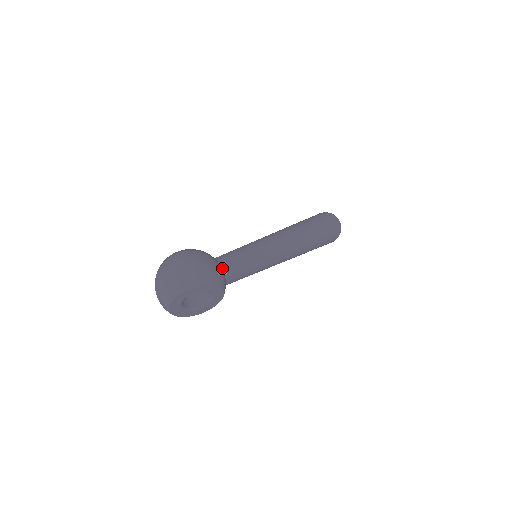
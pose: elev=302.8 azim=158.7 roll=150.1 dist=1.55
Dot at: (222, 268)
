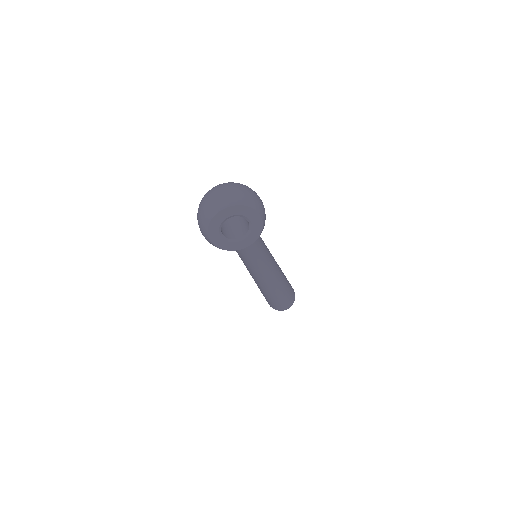
Dot at: occluded
